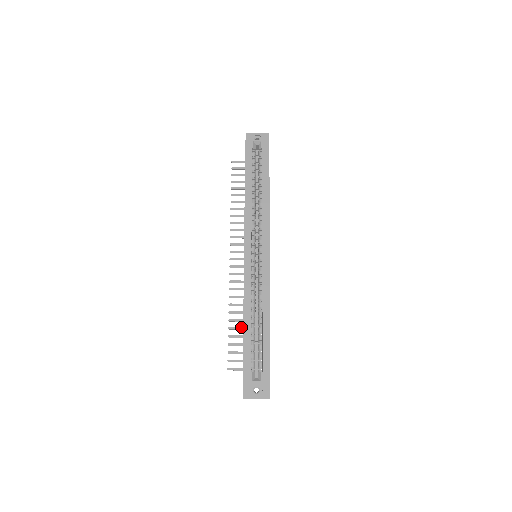
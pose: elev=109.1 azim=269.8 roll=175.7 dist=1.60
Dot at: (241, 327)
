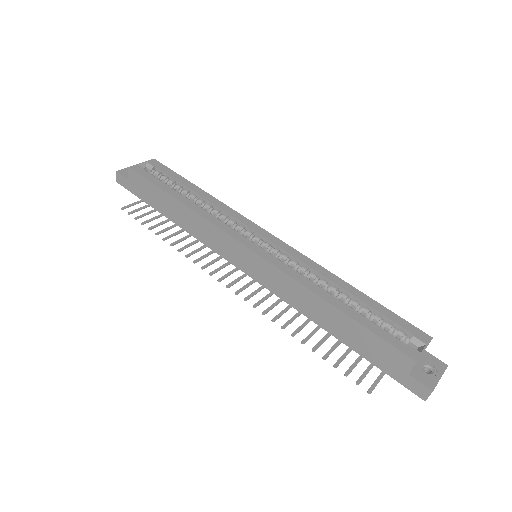
Dot at: (322, 338)
